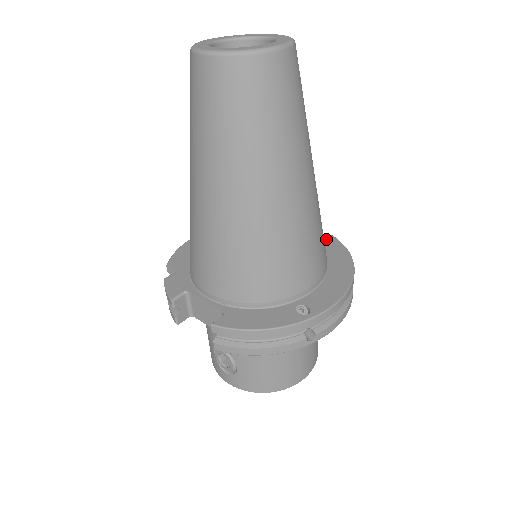
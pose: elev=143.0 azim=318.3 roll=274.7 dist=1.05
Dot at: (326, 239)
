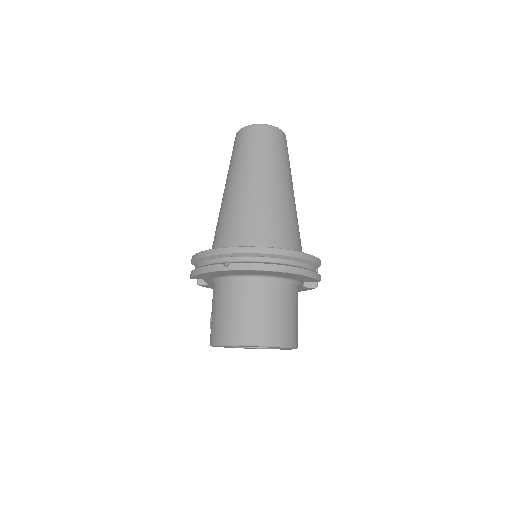
Dot at: occluded
